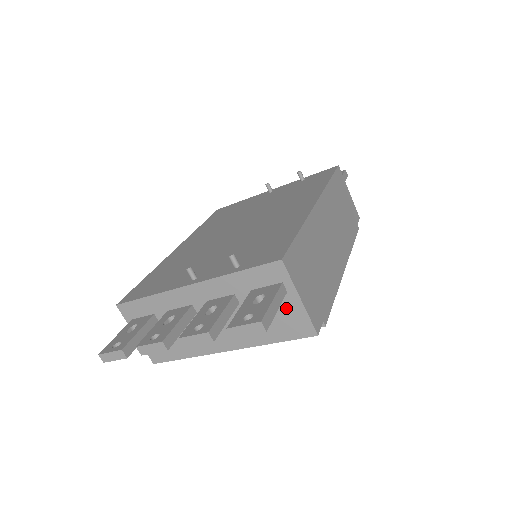
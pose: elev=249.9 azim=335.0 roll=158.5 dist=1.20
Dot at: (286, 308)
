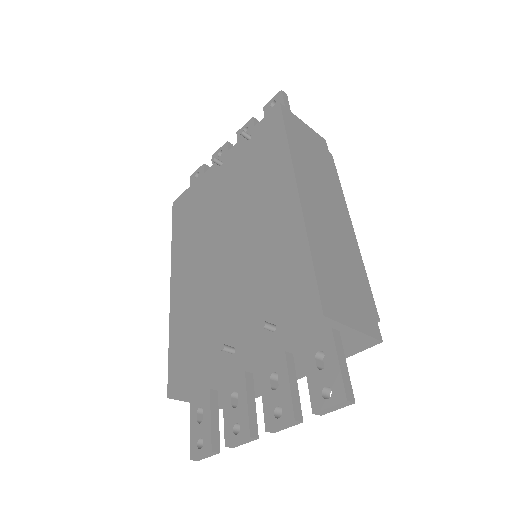
Dot at: (343, 340)
